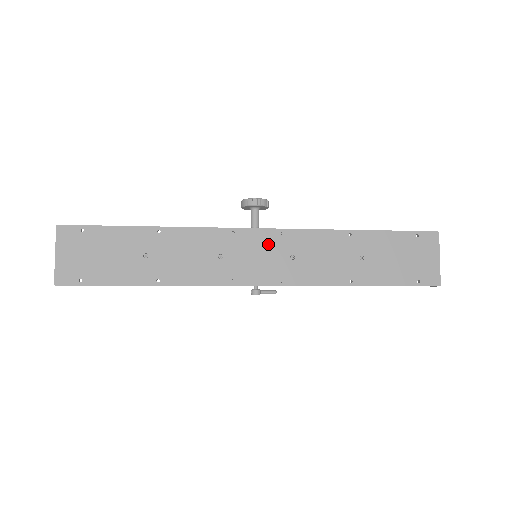
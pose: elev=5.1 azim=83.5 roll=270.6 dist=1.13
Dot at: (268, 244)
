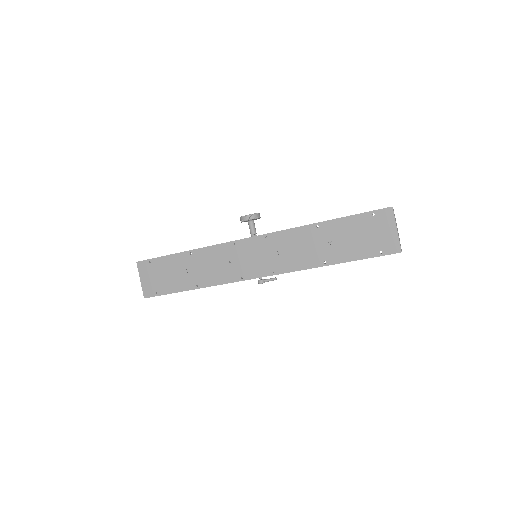
Dot at: (259, 247)
